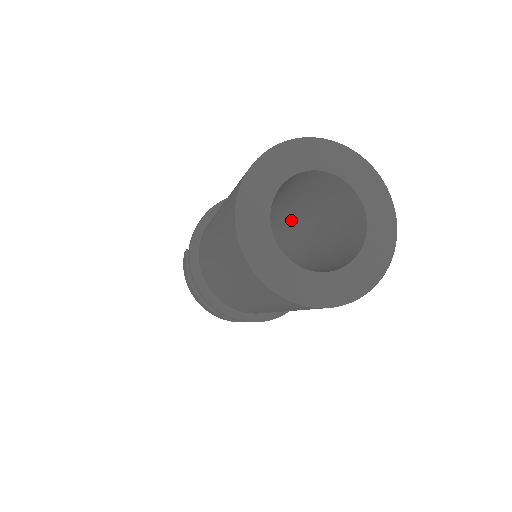
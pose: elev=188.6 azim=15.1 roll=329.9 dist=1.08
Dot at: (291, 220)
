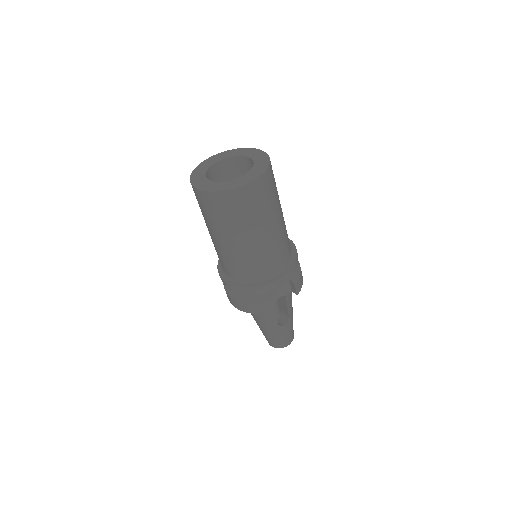
Dot at: occluded
